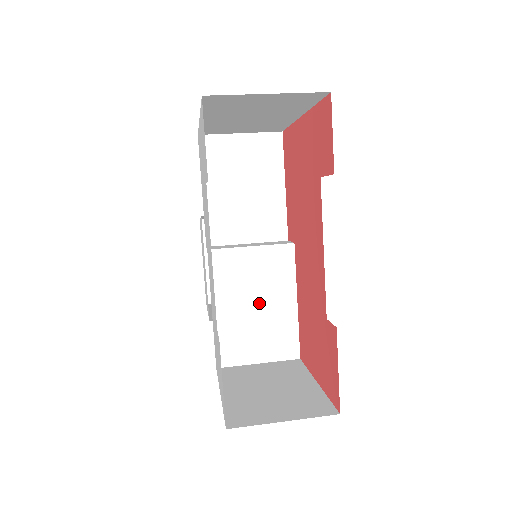
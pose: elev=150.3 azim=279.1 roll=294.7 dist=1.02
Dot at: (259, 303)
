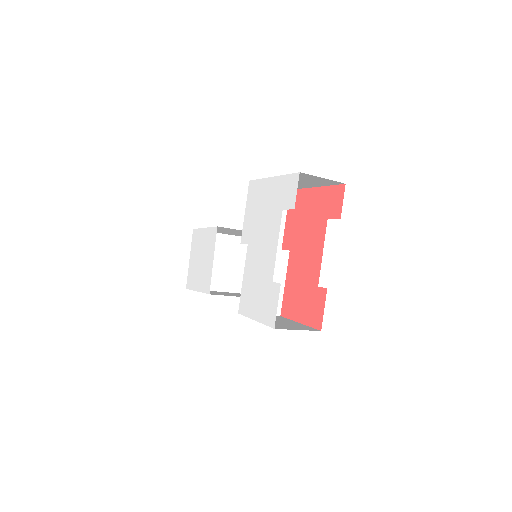
Dot at: occluded
